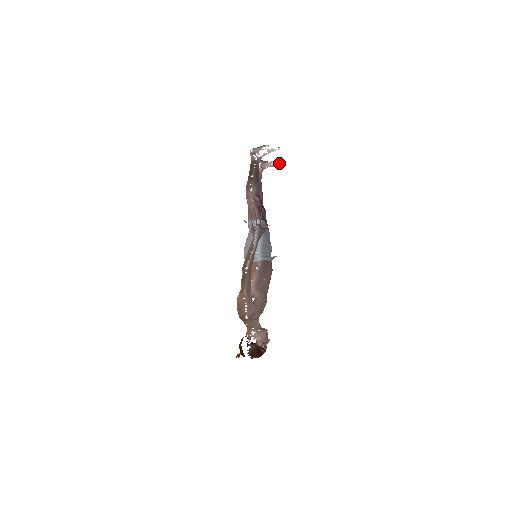
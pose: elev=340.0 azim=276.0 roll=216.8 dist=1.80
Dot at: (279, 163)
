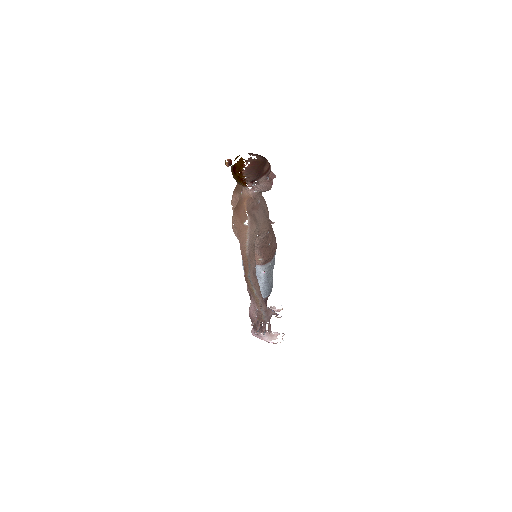
Dot at: occluded
